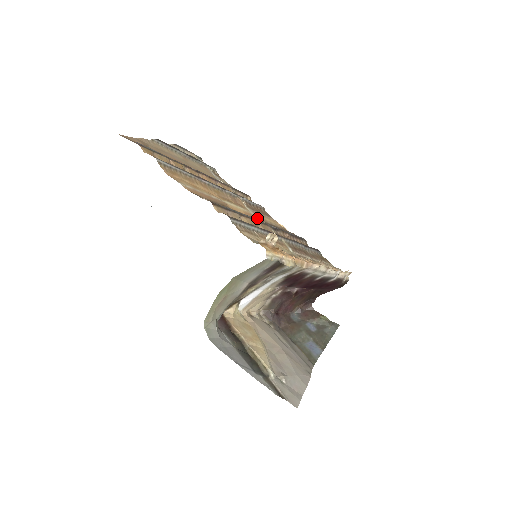
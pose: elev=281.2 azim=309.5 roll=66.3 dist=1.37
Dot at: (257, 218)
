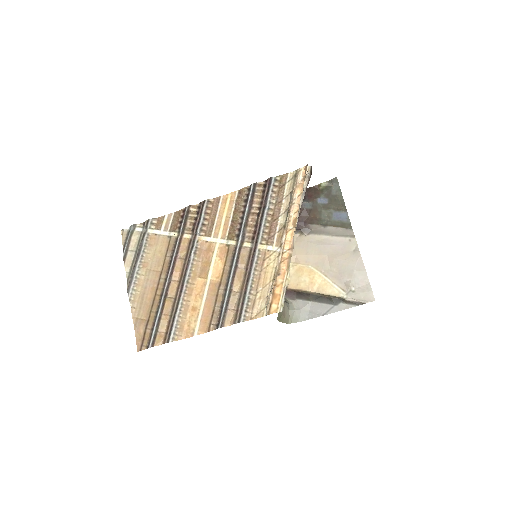
Dot at: (226, 245)
